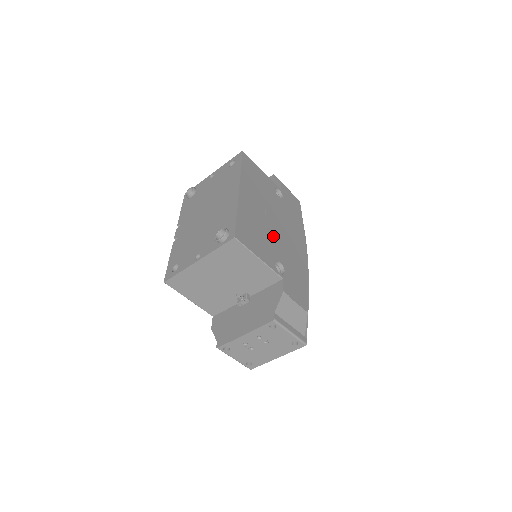
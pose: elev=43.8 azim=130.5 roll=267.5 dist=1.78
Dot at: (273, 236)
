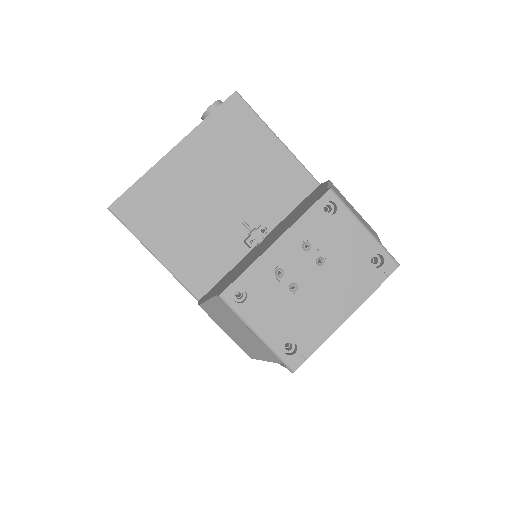
Dot at: occluded
